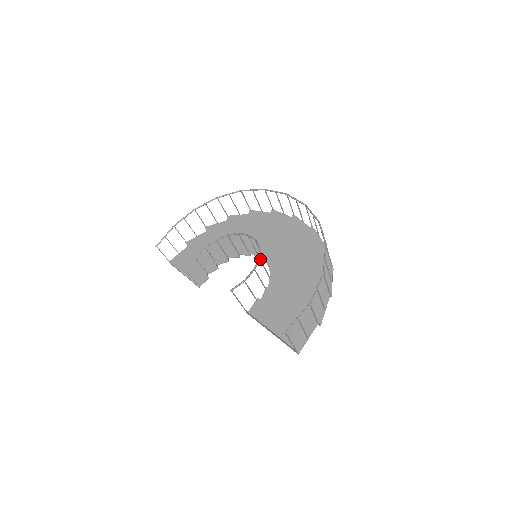
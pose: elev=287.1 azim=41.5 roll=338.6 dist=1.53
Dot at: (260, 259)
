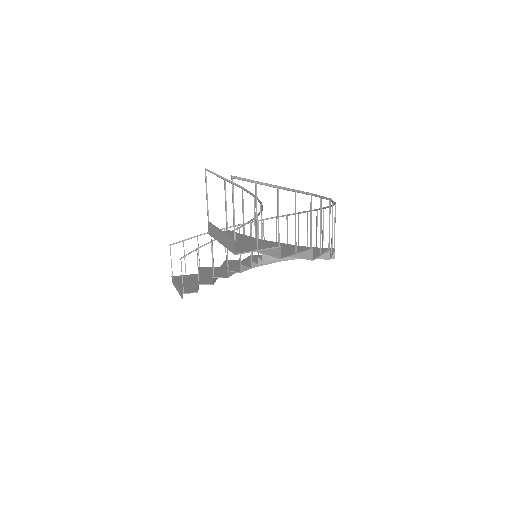
Dot at: occluded
